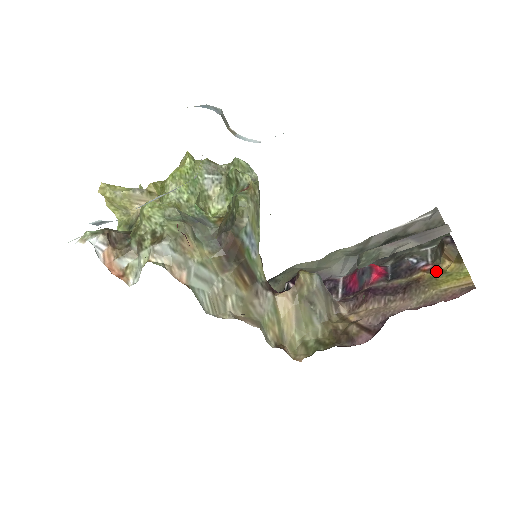
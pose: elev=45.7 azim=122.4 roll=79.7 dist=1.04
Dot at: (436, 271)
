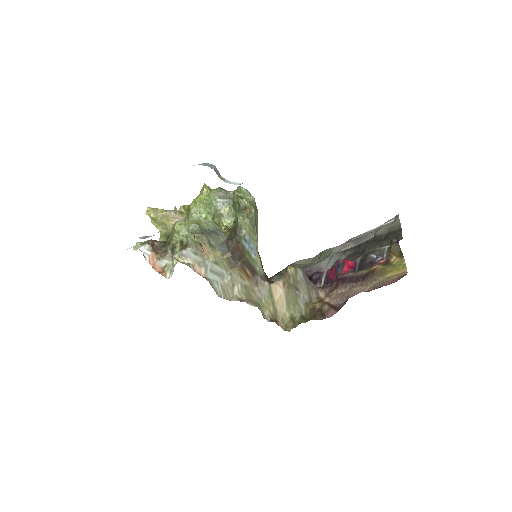
Dot at: (386, 264)
